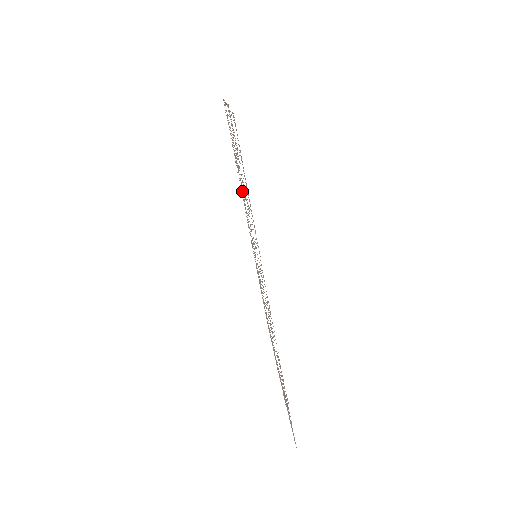
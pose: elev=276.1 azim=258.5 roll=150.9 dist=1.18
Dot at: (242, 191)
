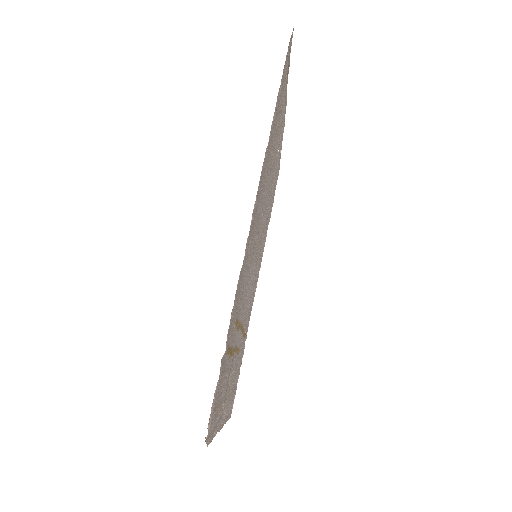
Dot at: (267, 213)
